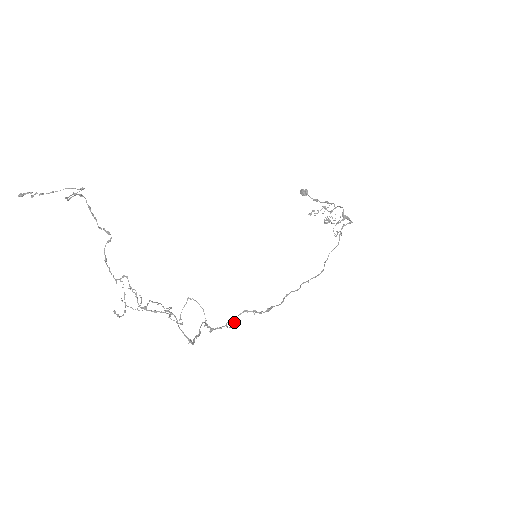
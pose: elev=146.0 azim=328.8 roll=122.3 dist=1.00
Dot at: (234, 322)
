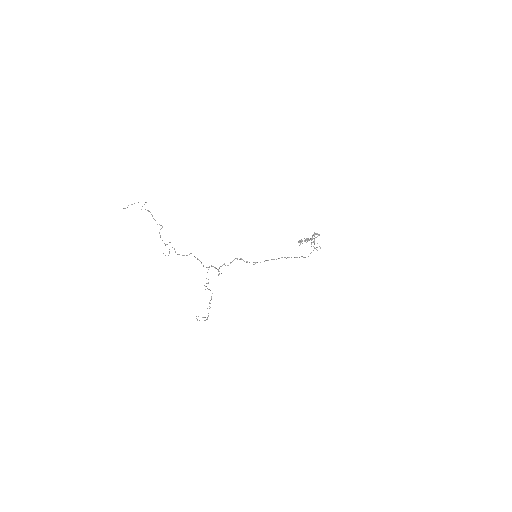
Dot at: occluded
